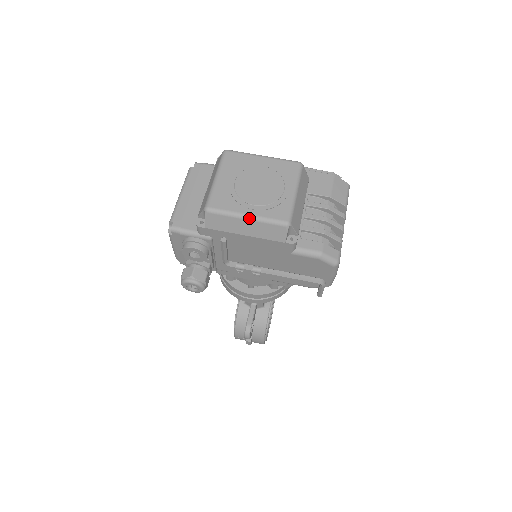
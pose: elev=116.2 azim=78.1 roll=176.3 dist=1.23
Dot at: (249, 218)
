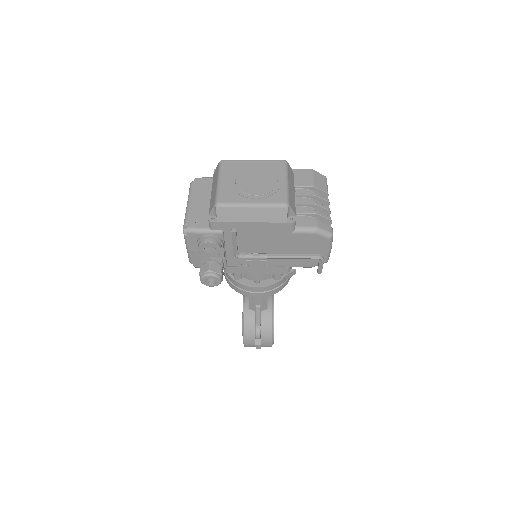
Dot at: (254, 206)
